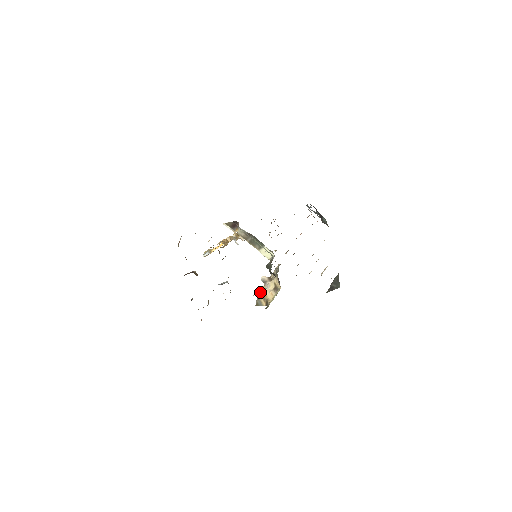
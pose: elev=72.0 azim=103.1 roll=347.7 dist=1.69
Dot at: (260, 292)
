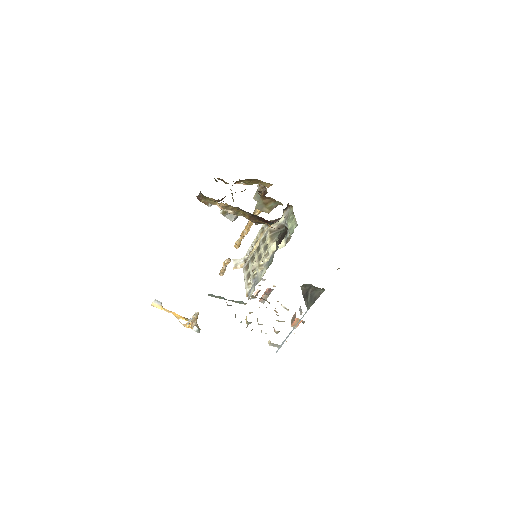
Dot at: occluded
